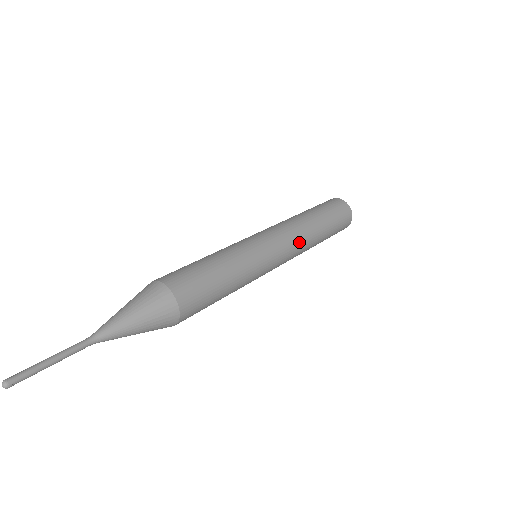
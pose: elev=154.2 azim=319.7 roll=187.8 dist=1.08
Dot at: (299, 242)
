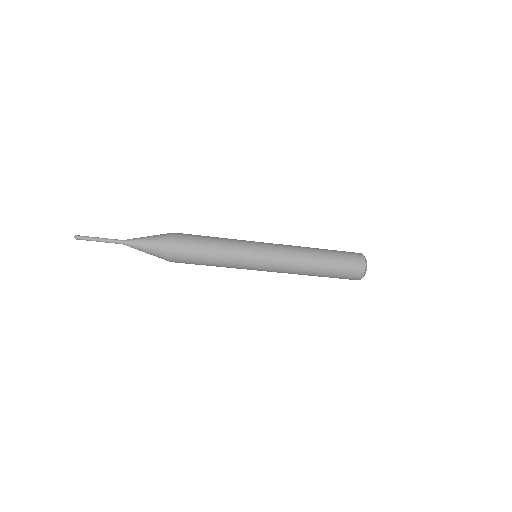
Dot at: (291, 264)
